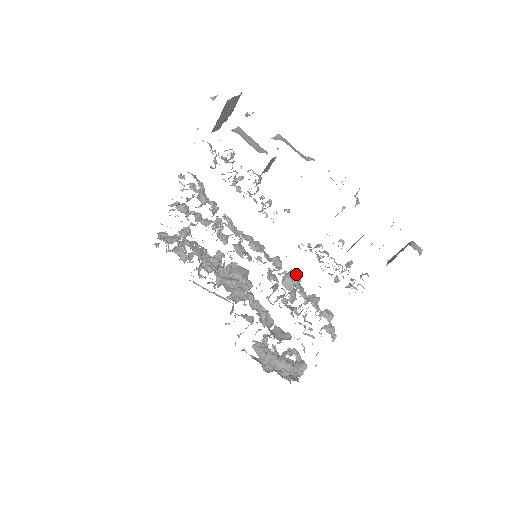
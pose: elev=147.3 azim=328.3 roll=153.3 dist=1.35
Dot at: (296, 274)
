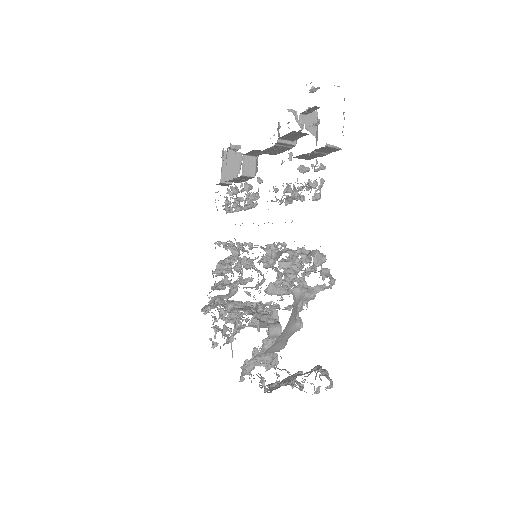
Dot at: occluded
